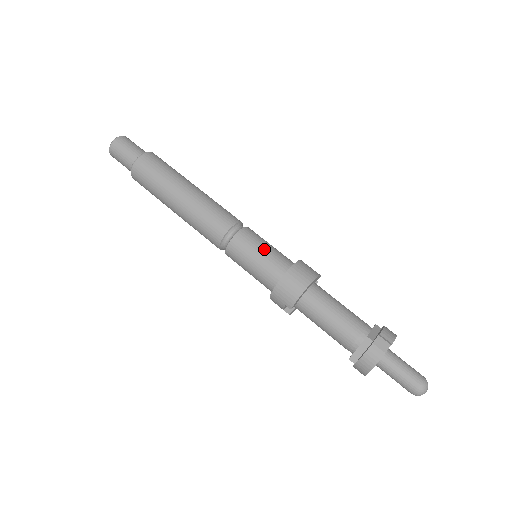
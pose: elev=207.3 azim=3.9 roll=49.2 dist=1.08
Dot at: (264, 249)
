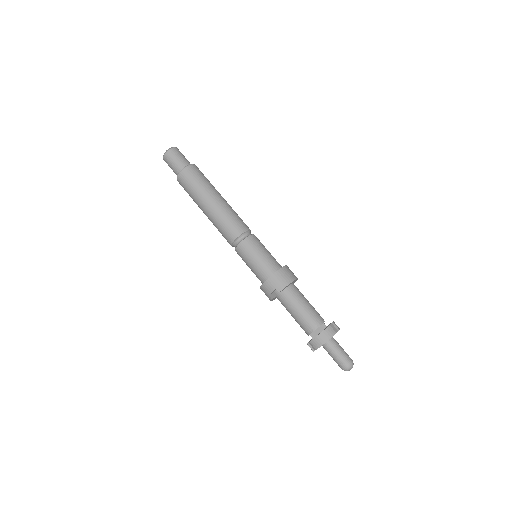
Dot at: (267, 251)
